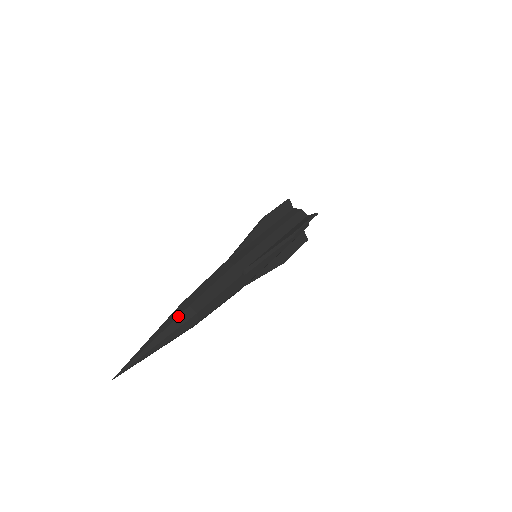
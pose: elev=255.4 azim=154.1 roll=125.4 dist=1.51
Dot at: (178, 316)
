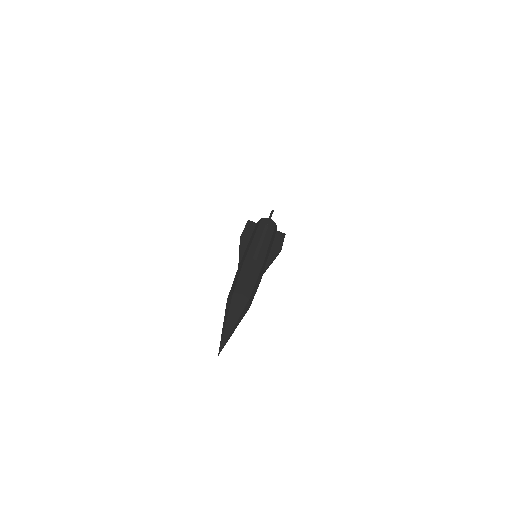
Dot at: (245, 307)
